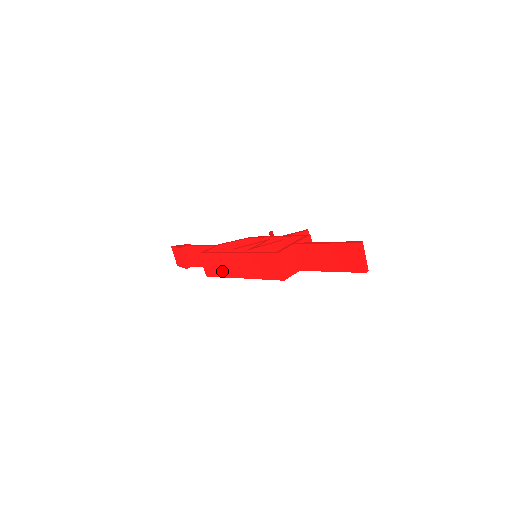
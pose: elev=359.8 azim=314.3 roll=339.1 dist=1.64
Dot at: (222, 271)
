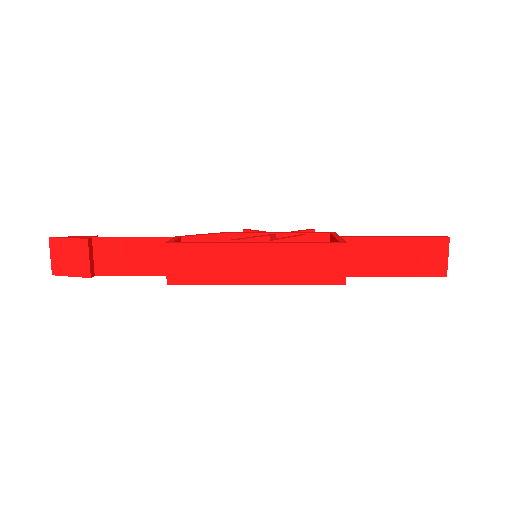
Dot at: (213, 274)
